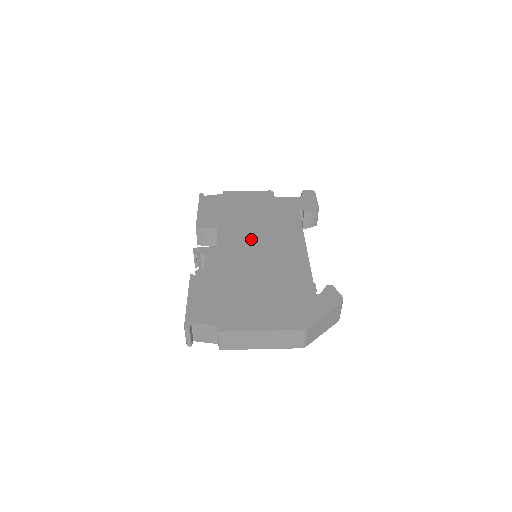
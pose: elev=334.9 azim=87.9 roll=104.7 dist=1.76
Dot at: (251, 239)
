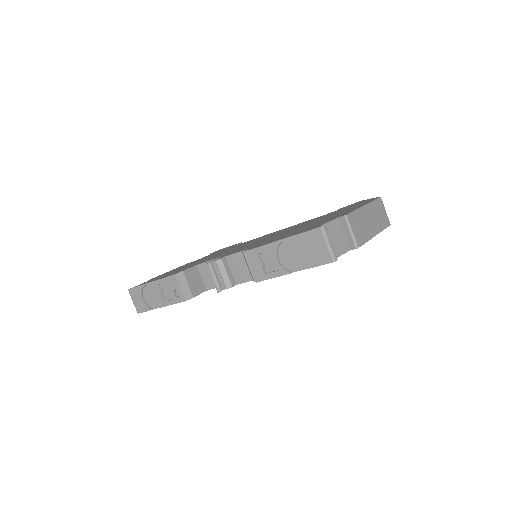
Dot at: (237, 248)
